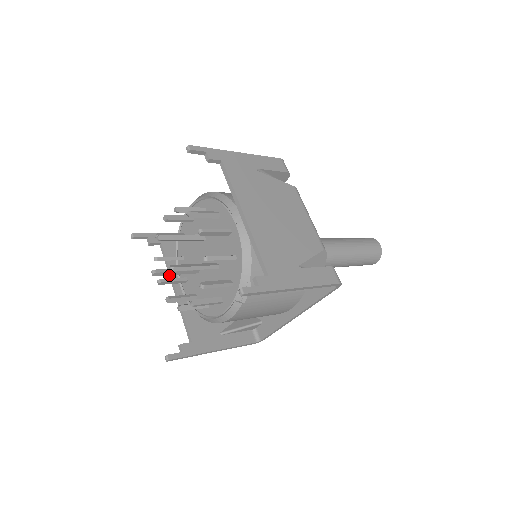
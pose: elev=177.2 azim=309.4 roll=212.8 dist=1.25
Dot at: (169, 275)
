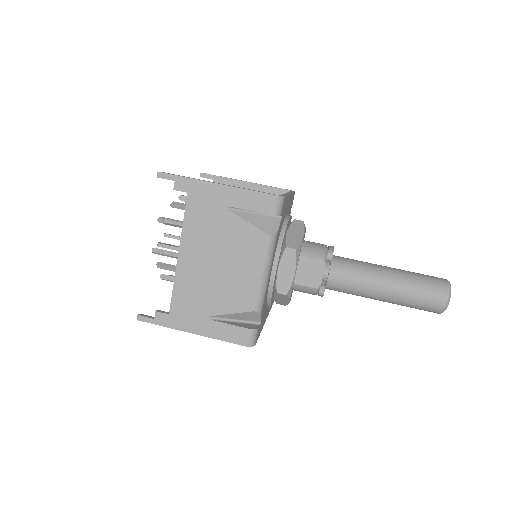
Dot at: occluded
